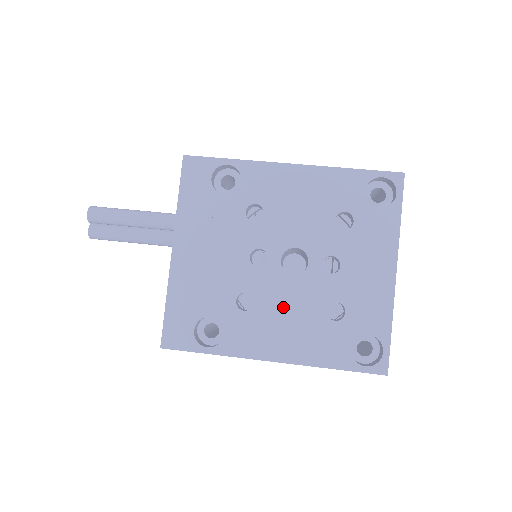
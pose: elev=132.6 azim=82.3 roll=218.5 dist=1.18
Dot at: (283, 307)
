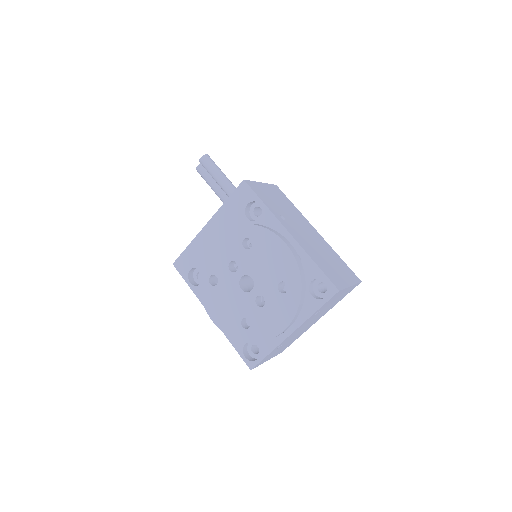
Dot at: (226, 299)
